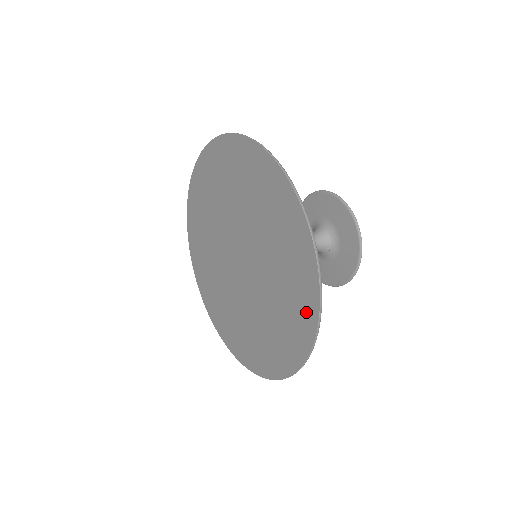
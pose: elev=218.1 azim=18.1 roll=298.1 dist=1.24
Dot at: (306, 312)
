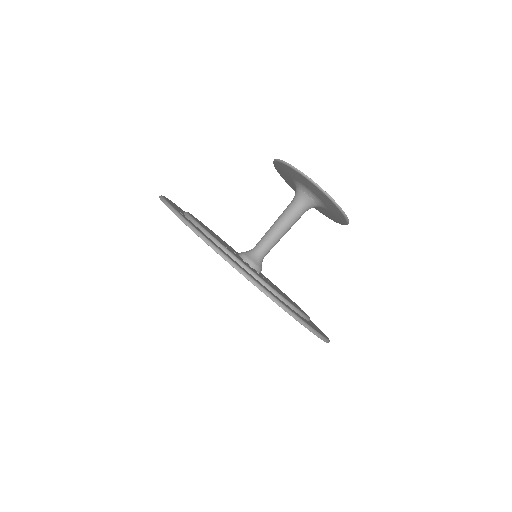
Dot at: occluded
